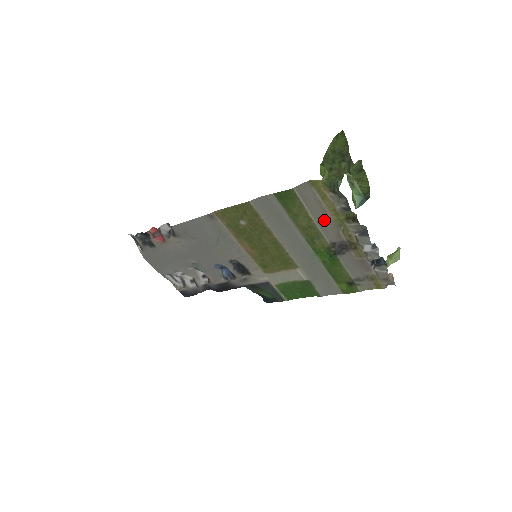
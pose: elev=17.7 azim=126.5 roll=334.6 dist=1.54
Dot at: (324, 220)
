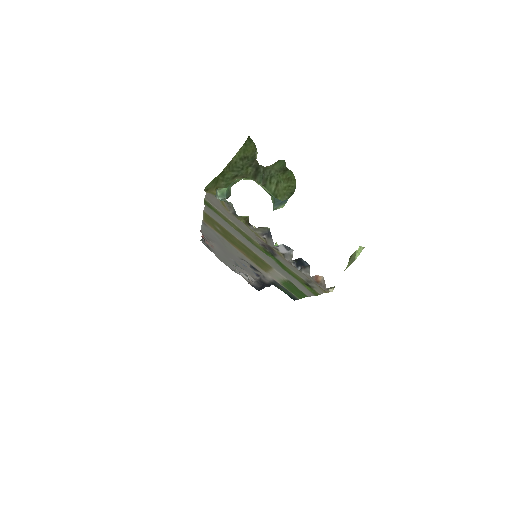
Dot at: (243, 224)
